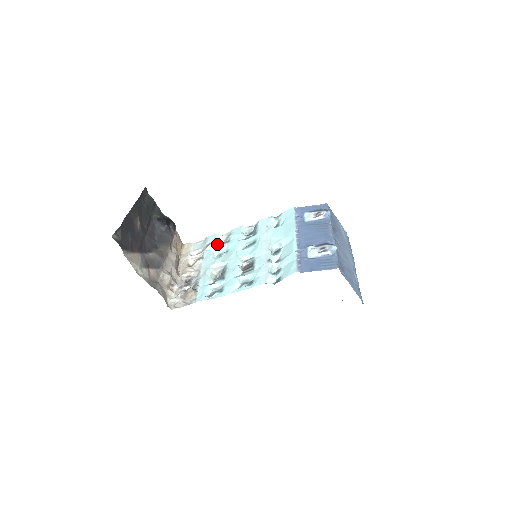
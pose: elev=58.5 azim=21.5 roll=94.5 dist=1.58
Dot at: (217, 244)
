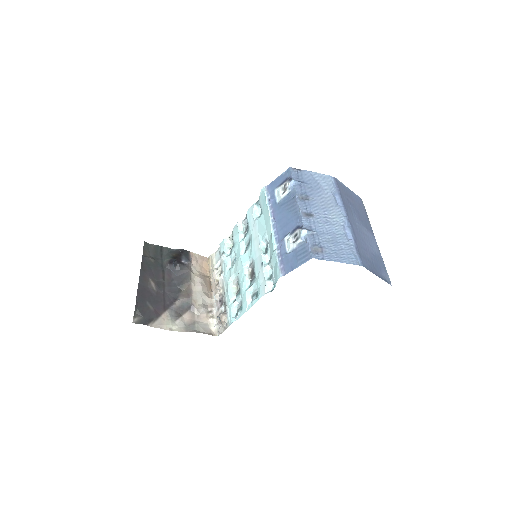
Dot at: (228, 250)
